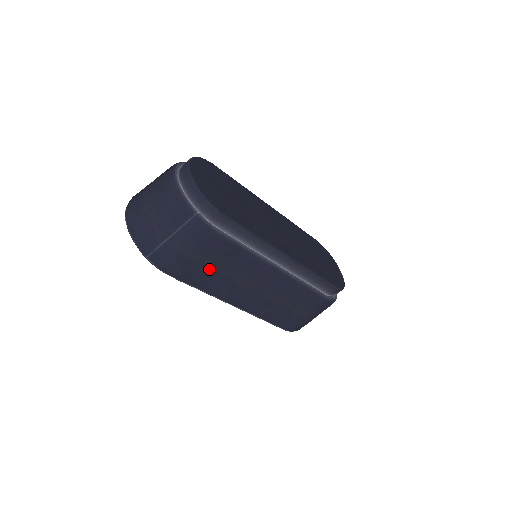
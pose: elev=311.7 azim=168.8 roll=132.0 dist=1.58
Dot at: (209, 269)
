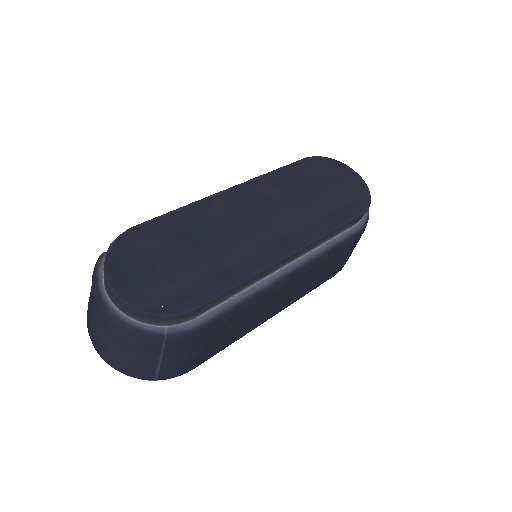
Dot at: (223, 338)
